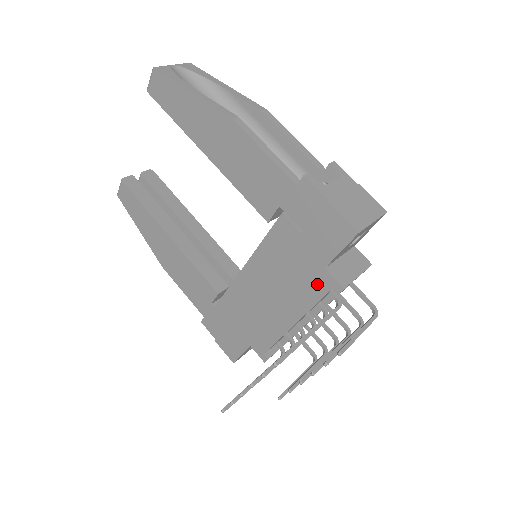
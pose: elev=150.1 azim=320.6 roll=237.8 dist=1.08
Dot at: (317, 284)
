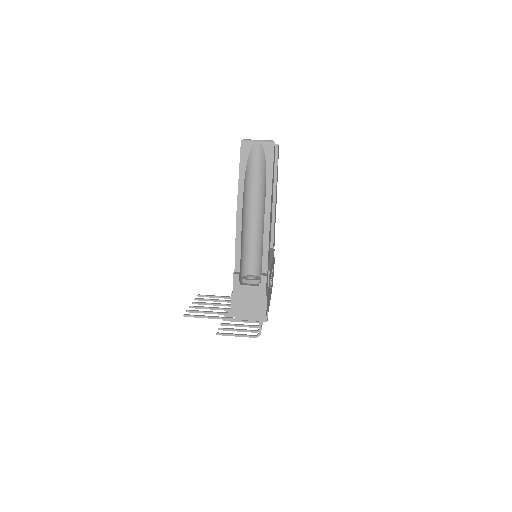
Dot at: occluded
